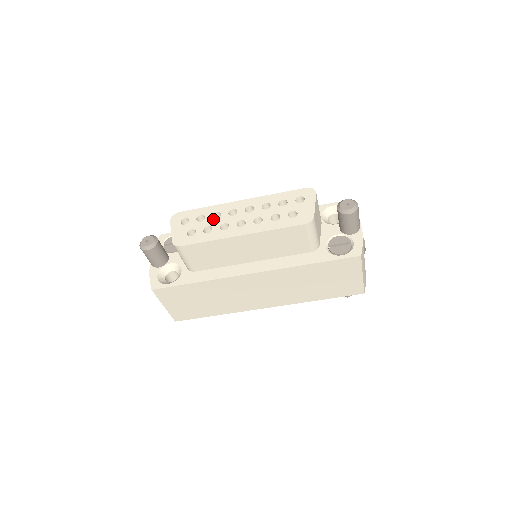
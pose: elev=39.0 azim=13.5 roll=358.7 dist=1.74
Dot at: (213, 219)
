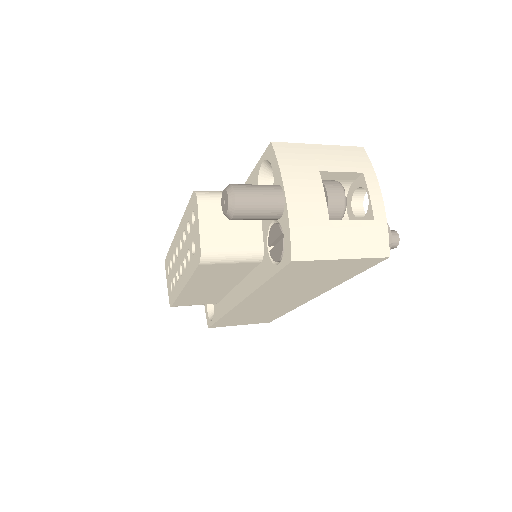
Dot at: (173, 265)
